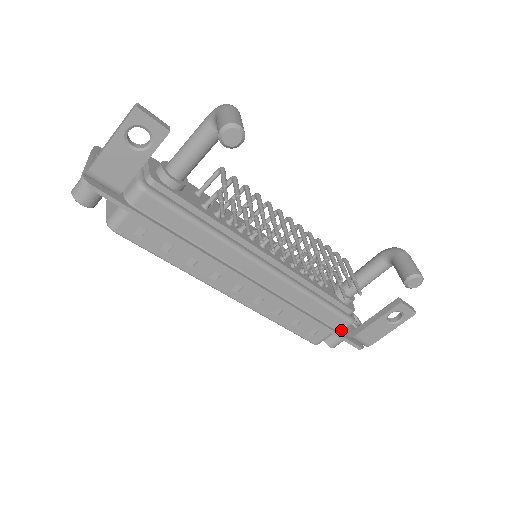
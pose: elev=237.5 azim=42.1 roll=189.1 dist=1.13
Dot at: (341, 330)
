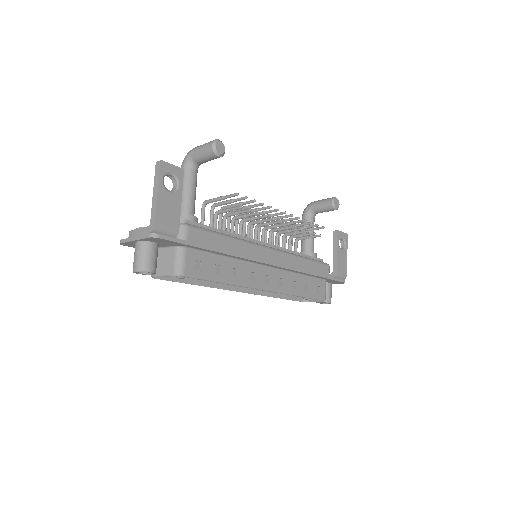
Dot at: (328, 275)
